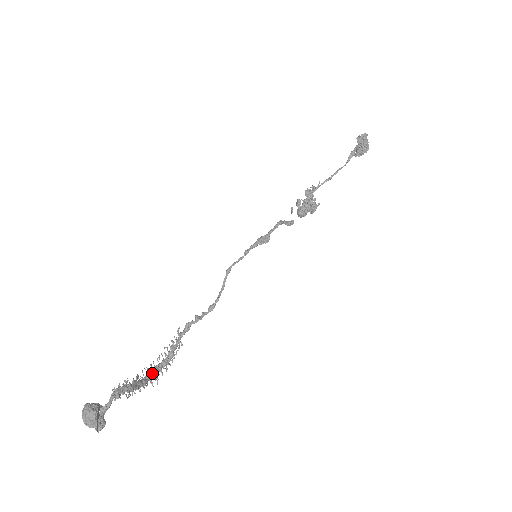
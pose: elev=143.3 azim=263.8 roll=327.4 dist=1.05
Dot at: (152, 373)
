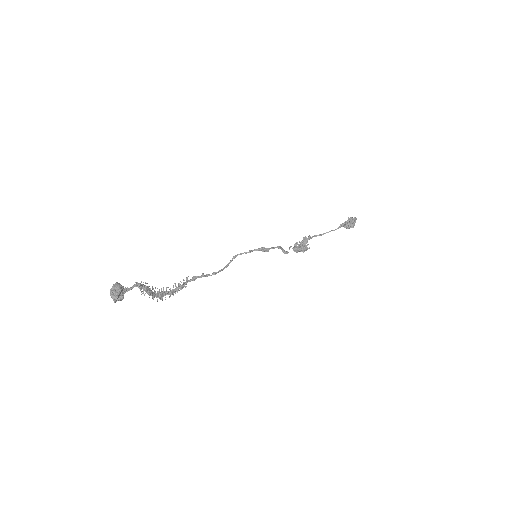
Dot at: (160, 293)
